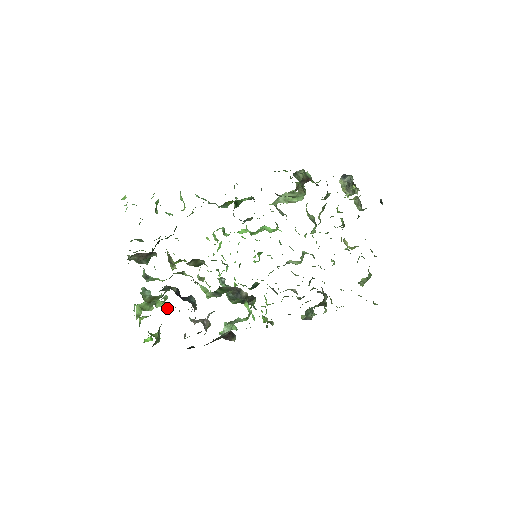
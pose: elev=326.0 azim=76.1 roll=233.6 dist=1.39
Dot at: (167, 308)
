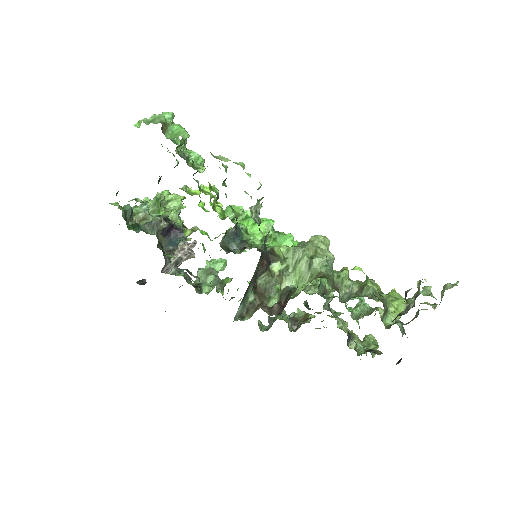
Dot at: (176, 212)
